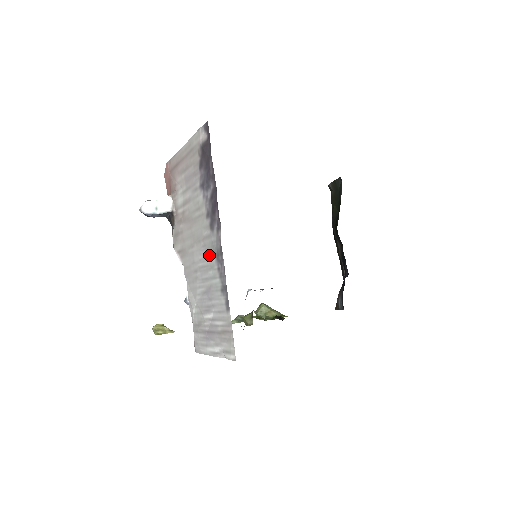
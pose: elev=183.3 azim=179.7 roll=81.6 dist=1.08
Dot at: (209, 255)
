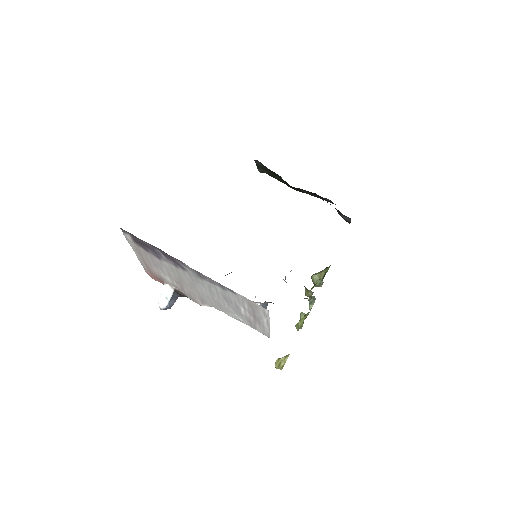
Dot at: (202, 283)
